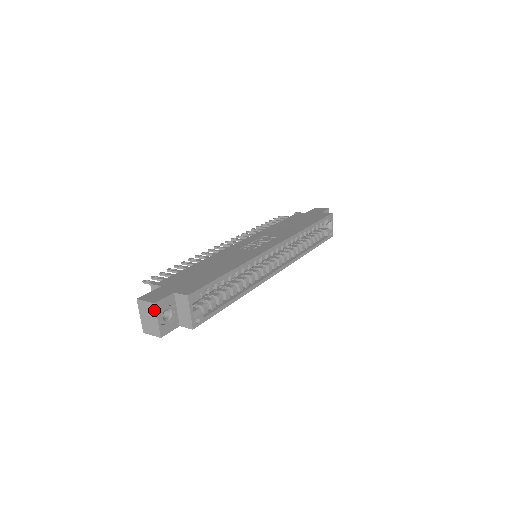
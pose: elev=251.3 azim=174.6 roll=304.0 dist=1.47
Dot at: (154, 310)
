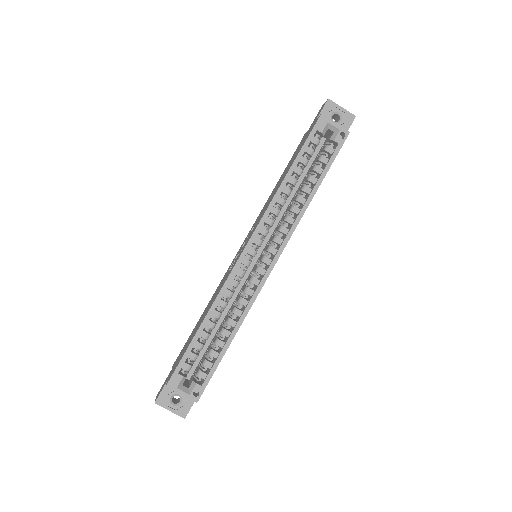
Dot at: (161, 406)
